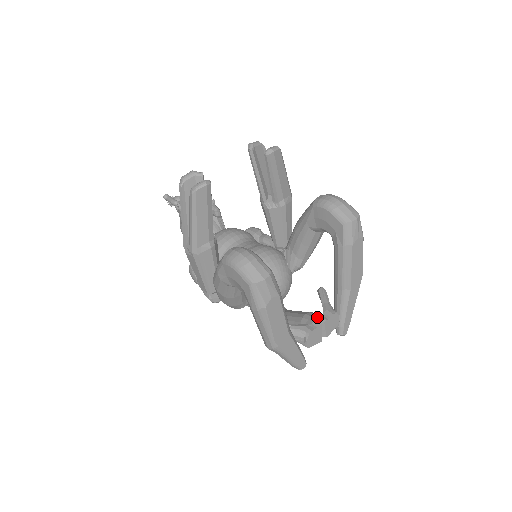
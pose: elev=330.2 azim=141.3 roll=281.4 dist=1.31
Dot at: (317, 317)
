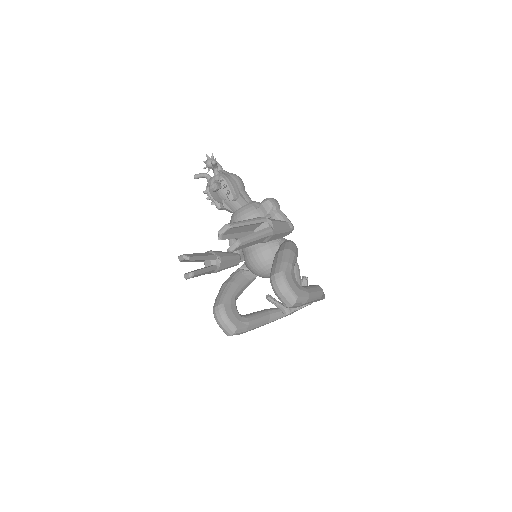
Dot at: occluded
